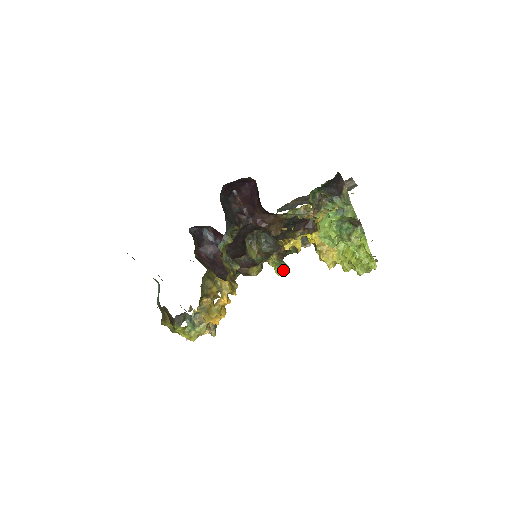
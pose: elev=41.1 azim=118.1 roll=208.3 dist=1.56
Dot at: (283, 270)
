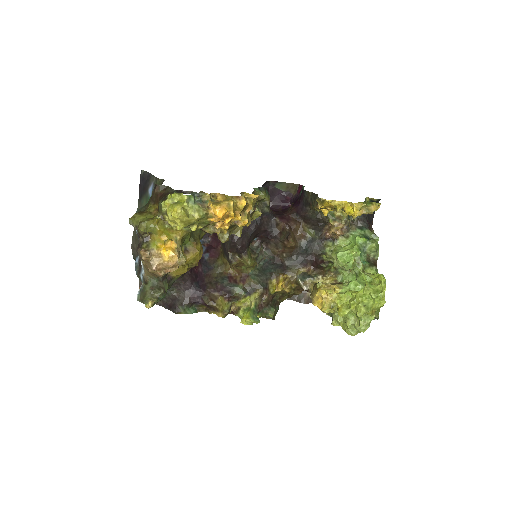
Dot at: (254, 318)
